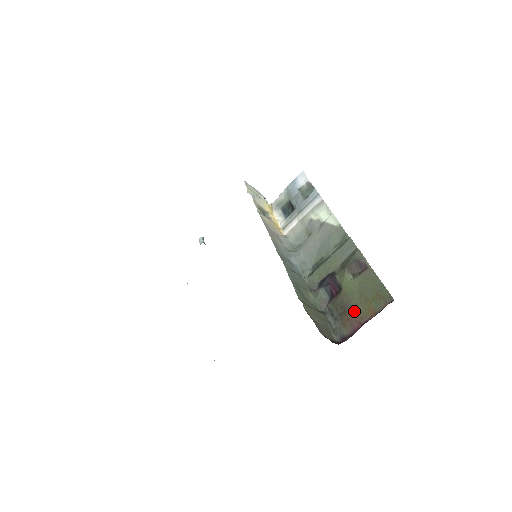
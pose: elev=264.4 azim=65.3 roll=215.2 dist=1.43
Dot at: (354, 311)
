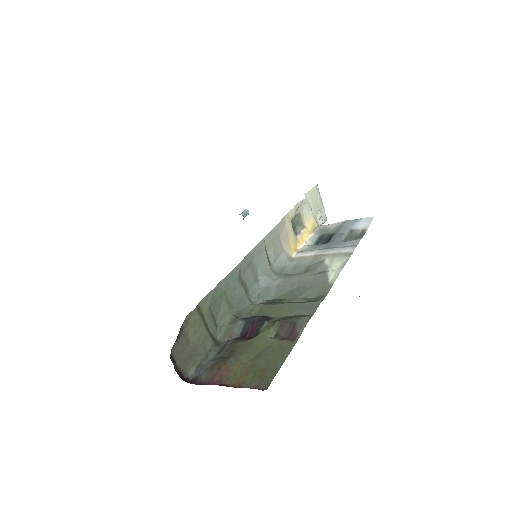
Dot at: (232, 365)
